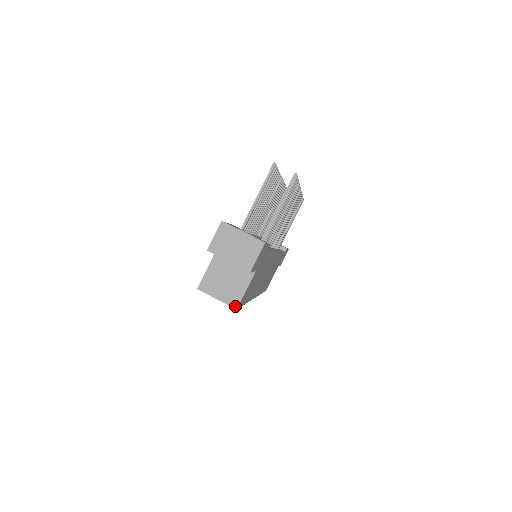
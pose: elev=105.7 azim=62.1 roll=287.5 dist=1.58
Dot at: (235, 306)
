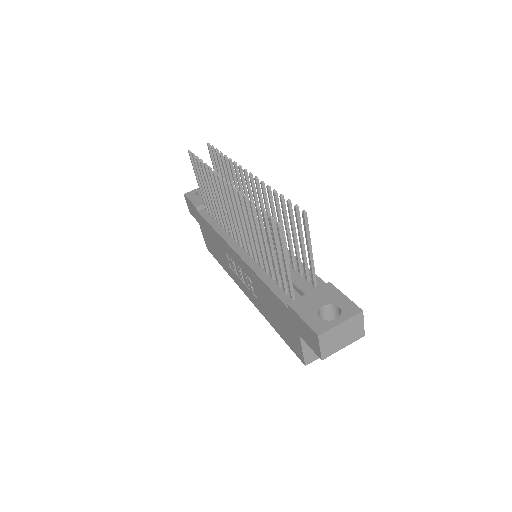
Dot at: occluded
